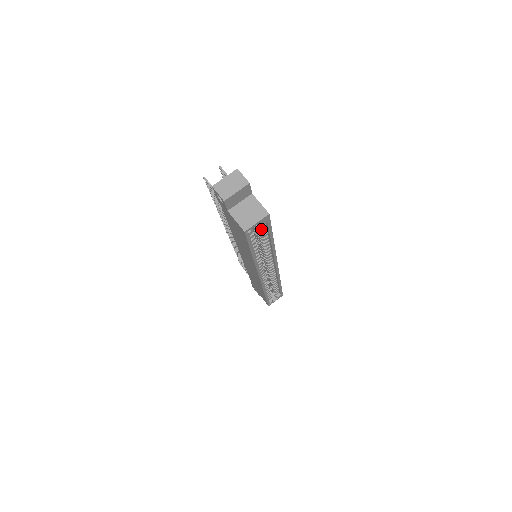
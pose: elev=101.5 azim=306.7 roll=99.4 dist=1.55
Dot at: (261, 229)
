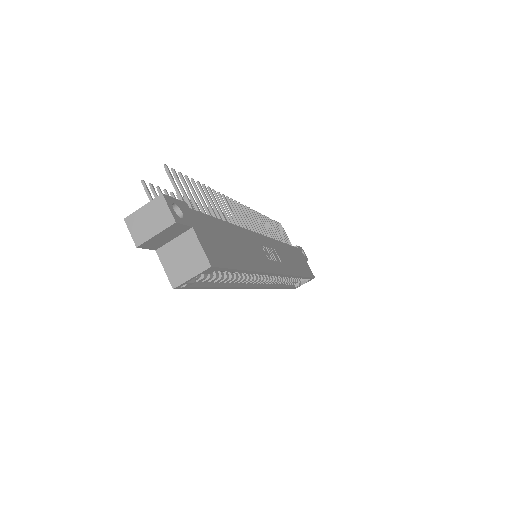
Dot at: occluded
